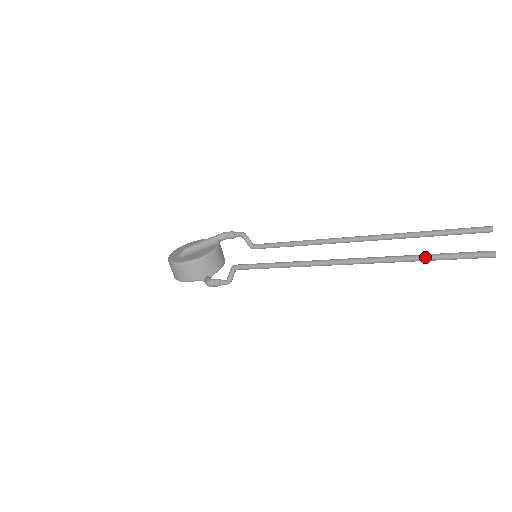
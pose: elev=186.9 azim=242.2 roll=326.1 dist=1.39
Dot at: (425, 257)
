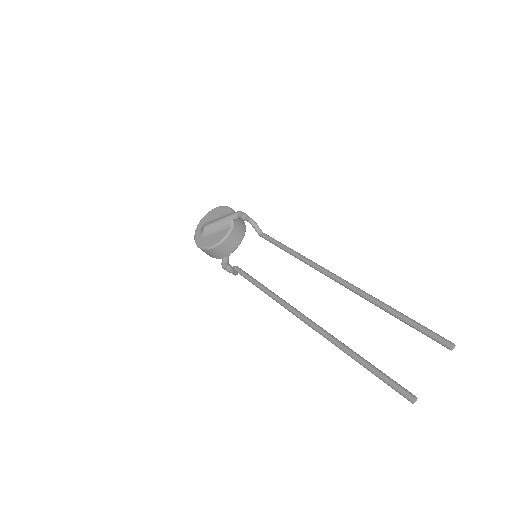
Dot at: (358, 362)
